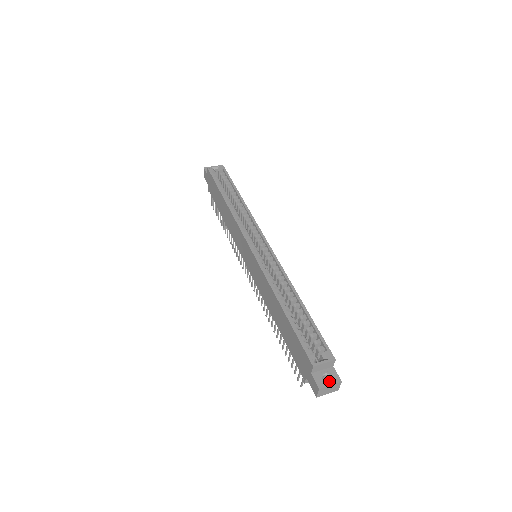
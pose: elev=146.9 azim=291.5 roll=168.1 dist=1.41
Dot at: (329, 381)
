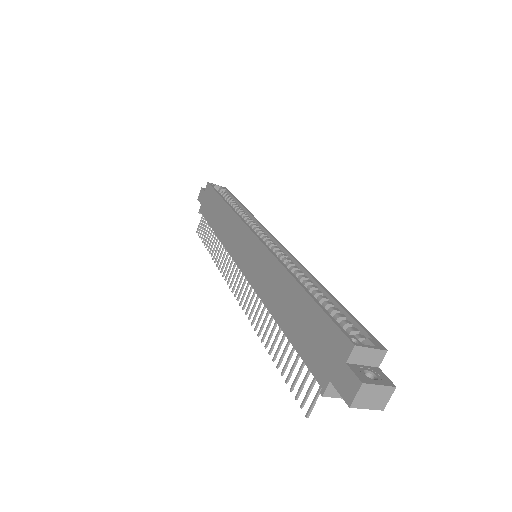
Dot at: (376, 380)
